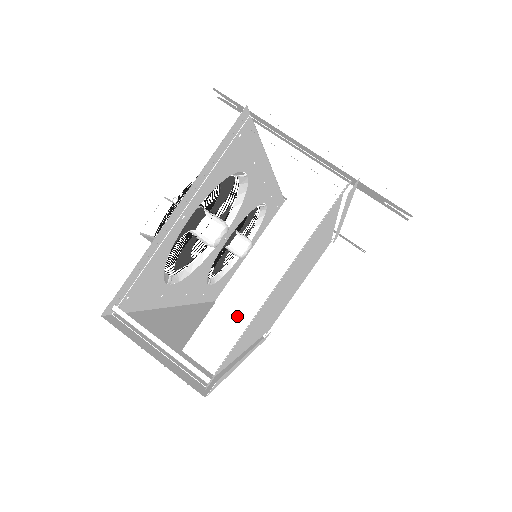
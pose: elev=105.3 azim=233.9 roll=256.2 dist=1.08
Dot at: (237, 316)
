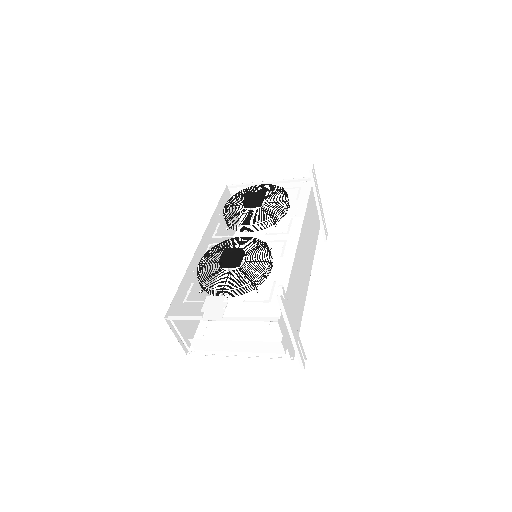
Dot at: (216, 347)
